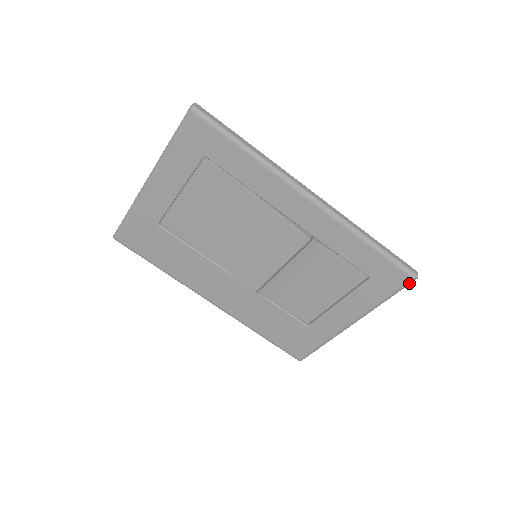
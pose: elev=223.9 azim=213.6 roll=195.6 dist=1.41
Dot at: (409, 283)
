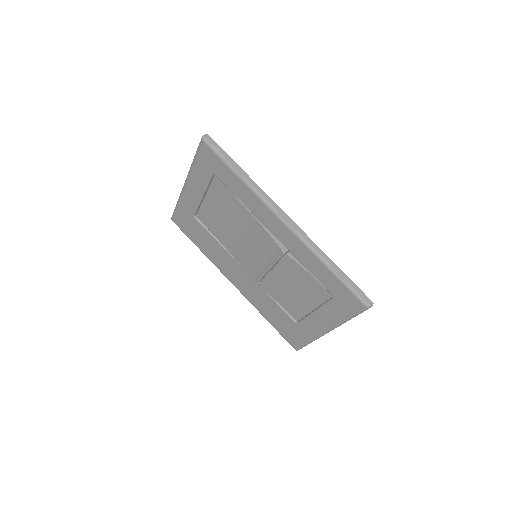
Dot at: (364, 310)
